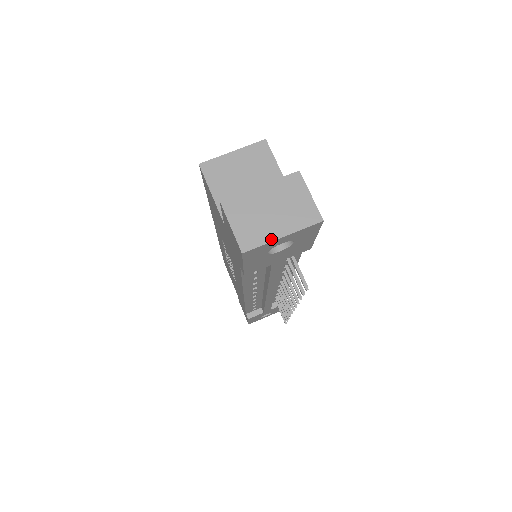
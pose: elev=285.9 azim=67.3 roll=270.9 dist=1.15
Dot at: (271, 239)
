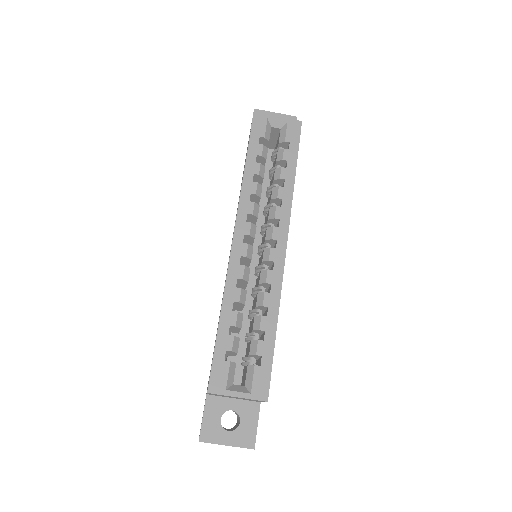
Dot at: occluded
